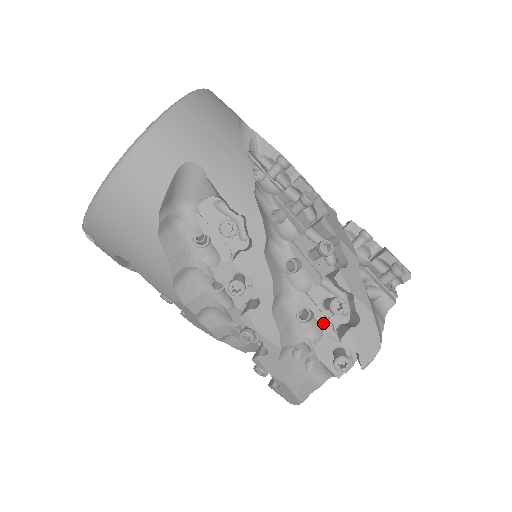
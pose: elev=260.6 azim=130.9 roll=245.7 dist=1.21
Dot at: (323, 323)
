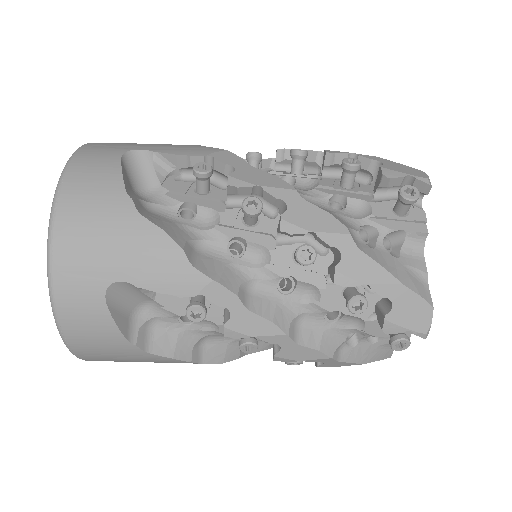
Dot at: occluded
